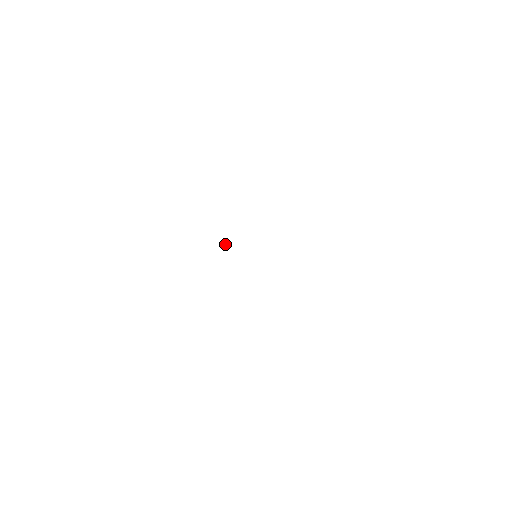
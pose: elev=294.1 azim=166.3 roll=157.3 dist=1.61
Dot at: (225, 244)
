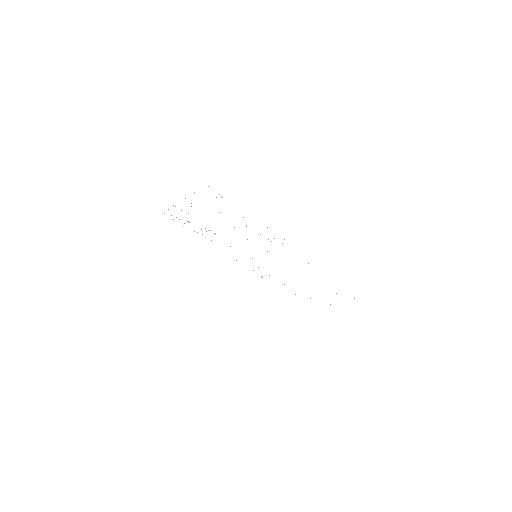
Dot at: occluded
